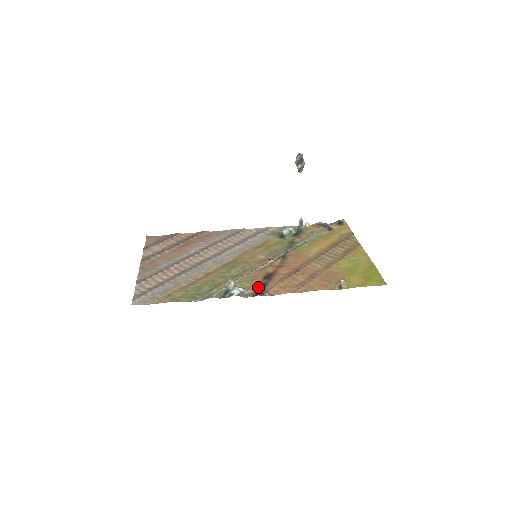
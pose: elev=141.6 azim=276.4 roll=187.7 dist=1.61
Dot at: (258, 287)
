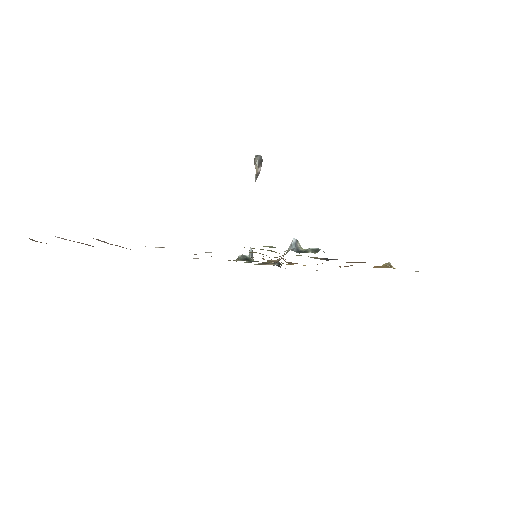
Dot at: (323, 258)
